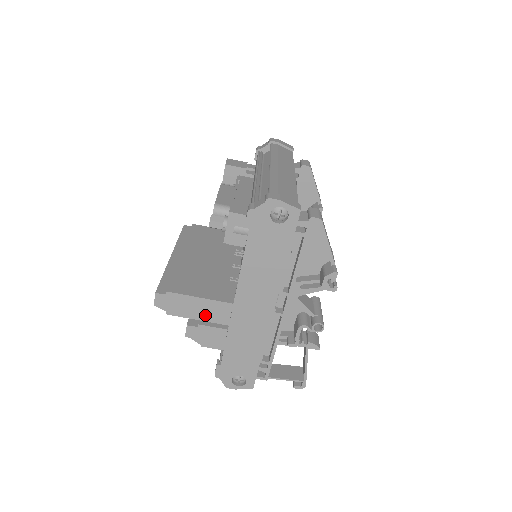
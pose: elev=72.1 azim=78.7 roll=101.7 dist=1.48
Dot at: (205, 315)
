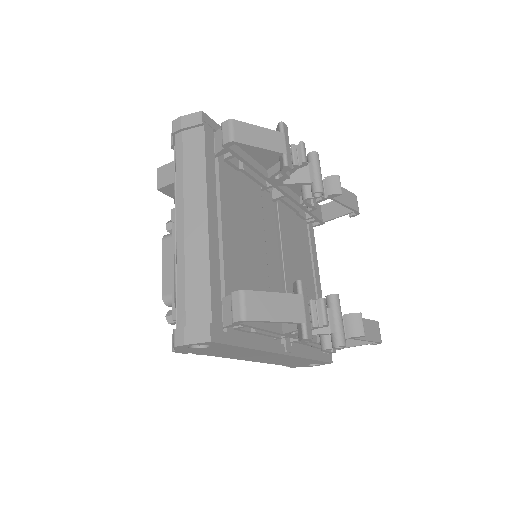
Dot at: occluded
